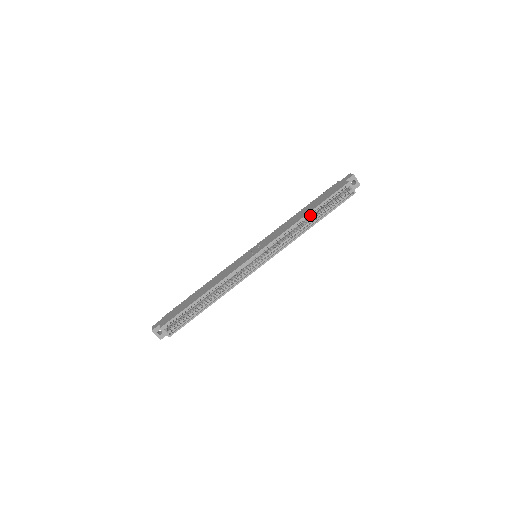
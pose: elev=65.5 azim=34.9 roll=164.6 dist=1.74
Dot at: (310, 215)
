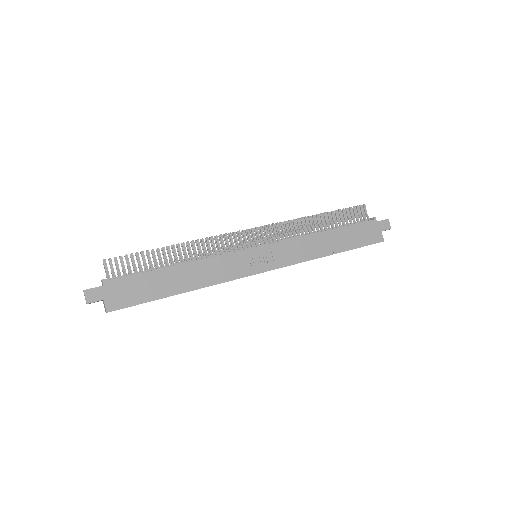
Dot at: (334, 252)
